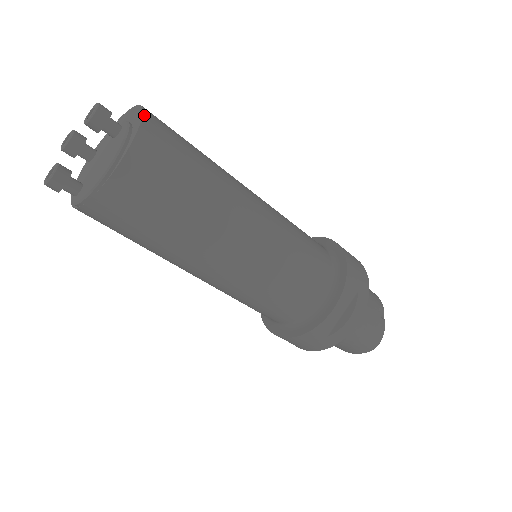
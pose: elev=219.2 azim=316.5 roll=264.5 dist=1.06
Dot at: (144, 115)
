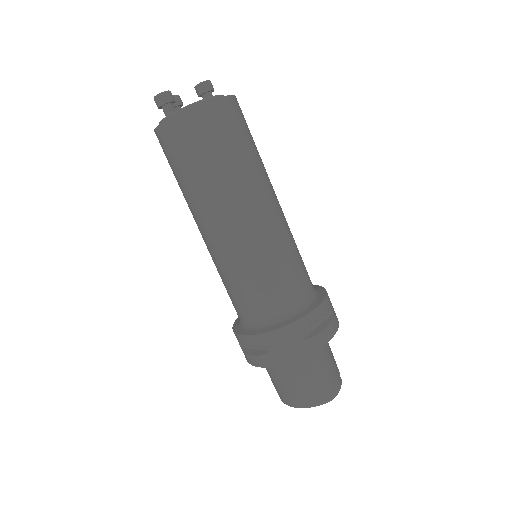
Dot at: occluded
